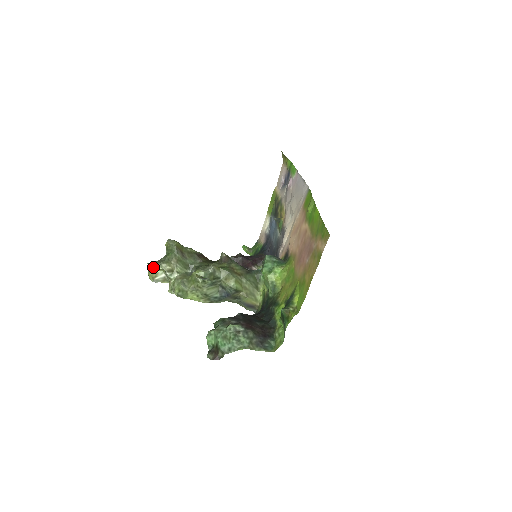
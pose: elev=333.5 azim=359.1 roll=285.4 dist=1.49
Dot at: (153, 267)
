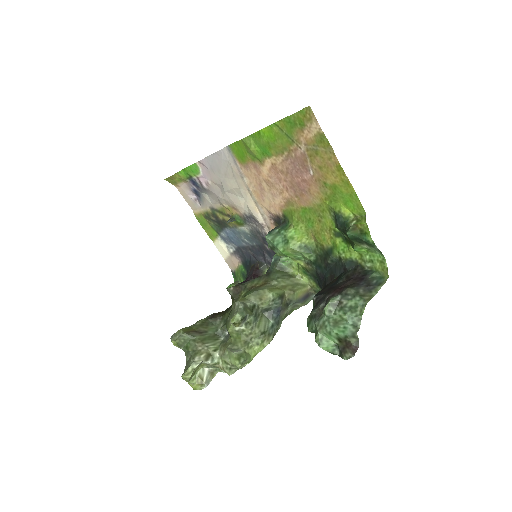
Dot at: (190, 373)
